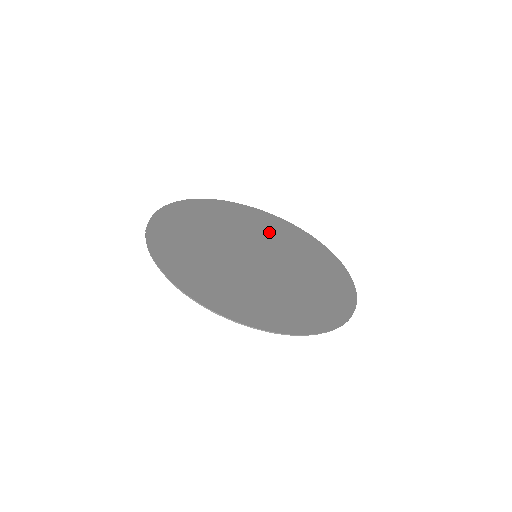
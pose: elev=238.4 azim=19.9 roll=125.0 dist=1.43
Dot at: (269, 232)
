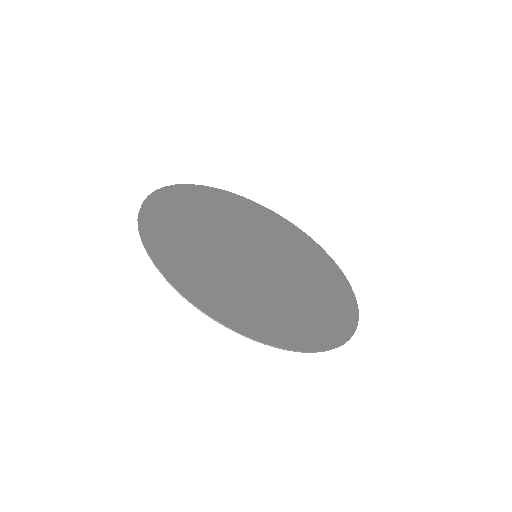
Dot at: (266, 228)
